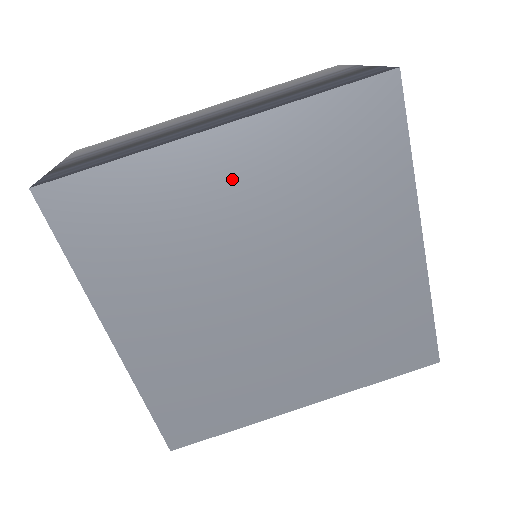
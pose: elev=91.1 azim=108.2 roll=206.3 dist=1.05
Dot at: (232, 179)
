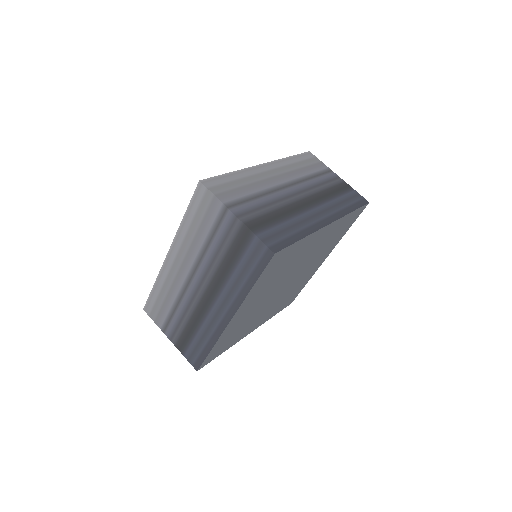
Dot at: (248, 309)
